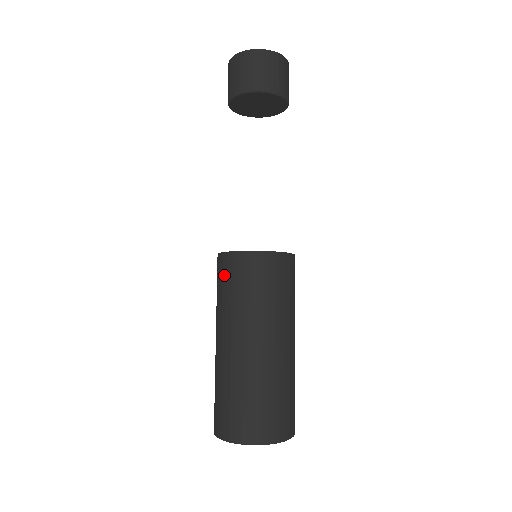
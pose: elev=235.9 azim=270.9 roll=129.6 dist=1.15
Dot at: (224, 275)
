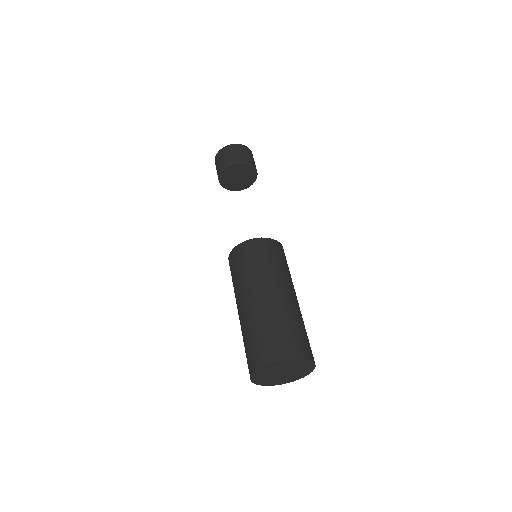
Dot at: (232, 266)
